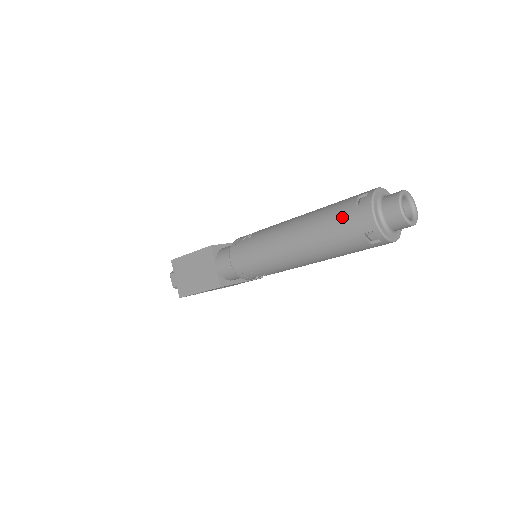
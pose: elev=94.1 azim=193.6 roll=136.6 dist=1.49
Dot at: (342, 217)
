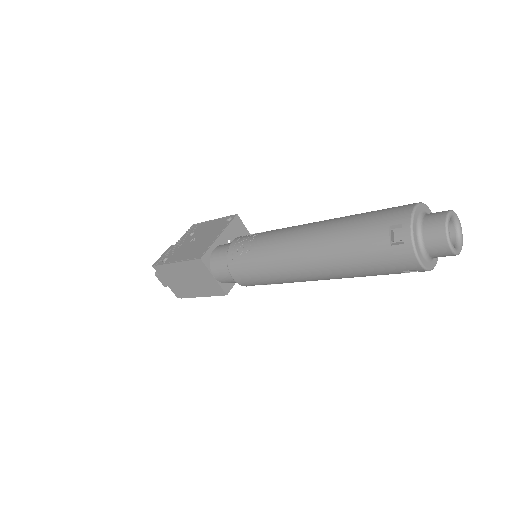
Dot at: (374, 255)
